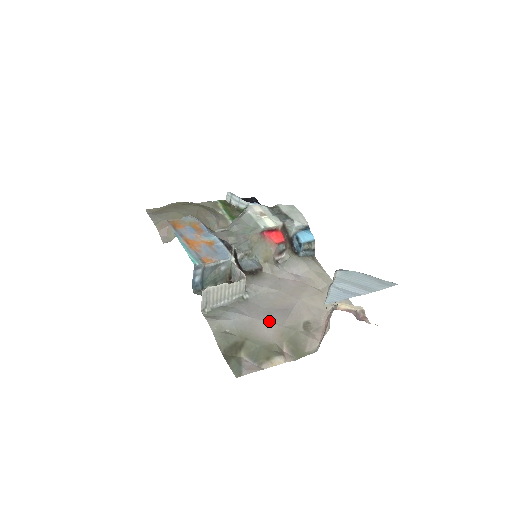
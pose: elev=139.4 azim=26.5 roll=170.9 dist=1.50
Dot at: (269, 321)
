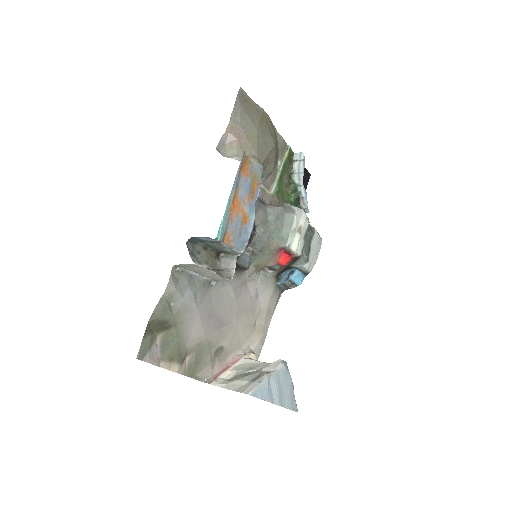
Dot at: (204, 324)
